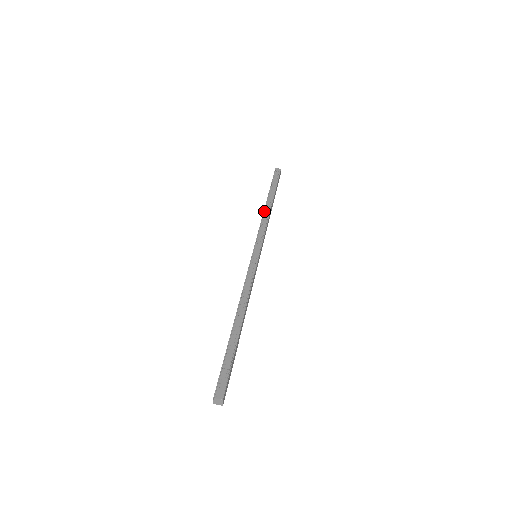
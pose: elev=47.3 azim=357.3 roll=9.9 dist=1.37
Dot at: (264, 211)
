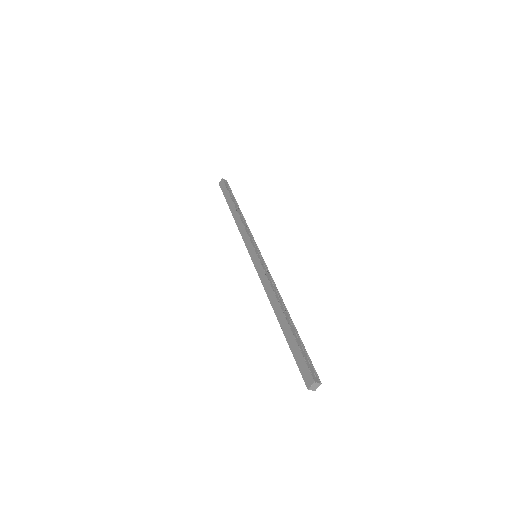
Dot at: (239, 215)
